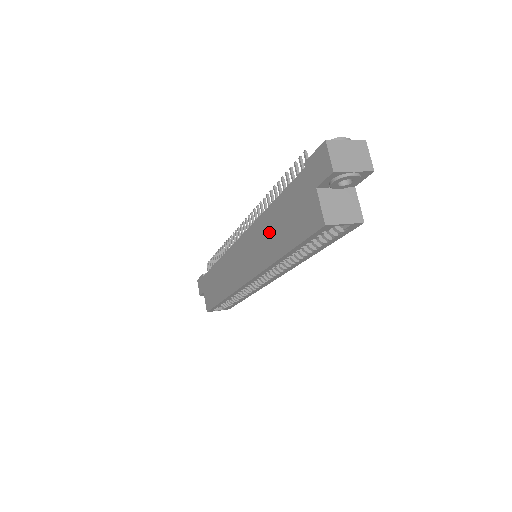
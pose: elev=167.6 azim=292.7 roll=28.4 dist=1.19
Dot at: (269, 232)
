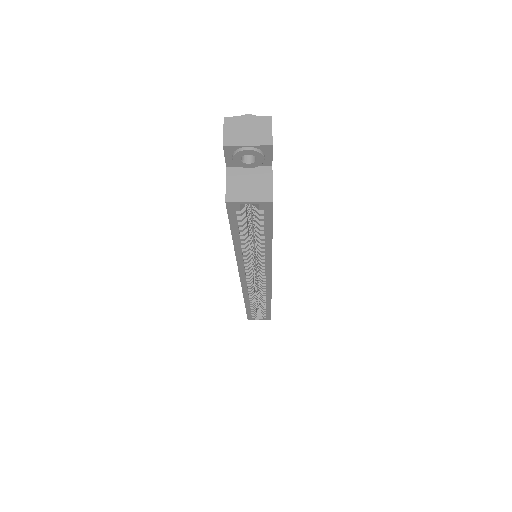
Dot at: occluded
